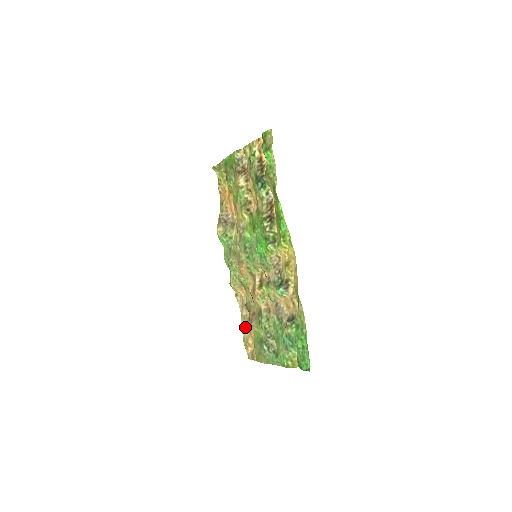
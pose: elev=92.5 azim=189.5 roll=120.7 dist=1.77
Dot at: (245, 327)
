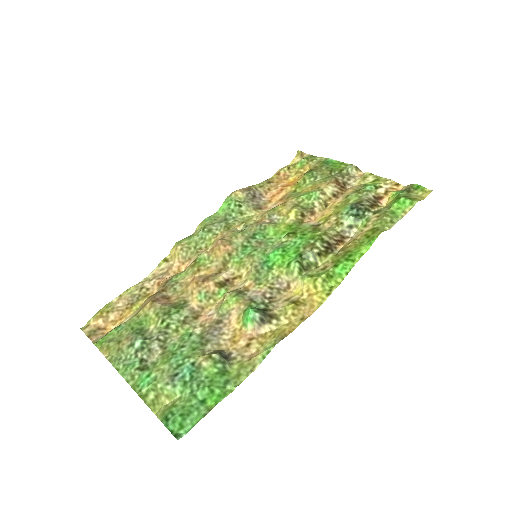
Dot at: (129, 297)
